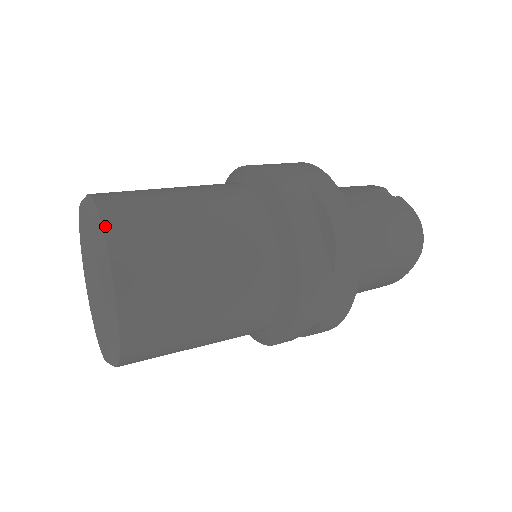
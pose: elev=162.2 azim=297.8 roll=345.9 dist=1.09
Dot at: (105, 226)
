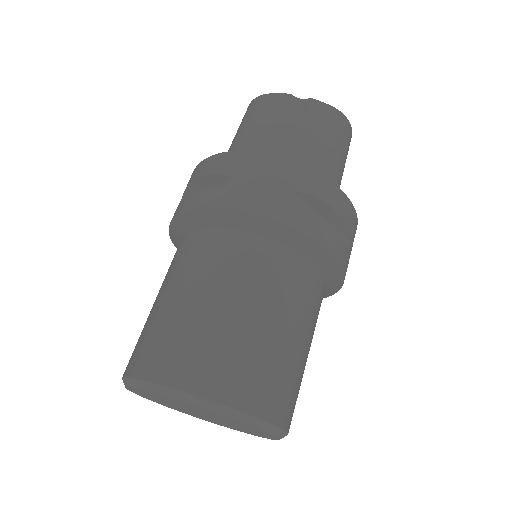
Dot at: (232, 405)
